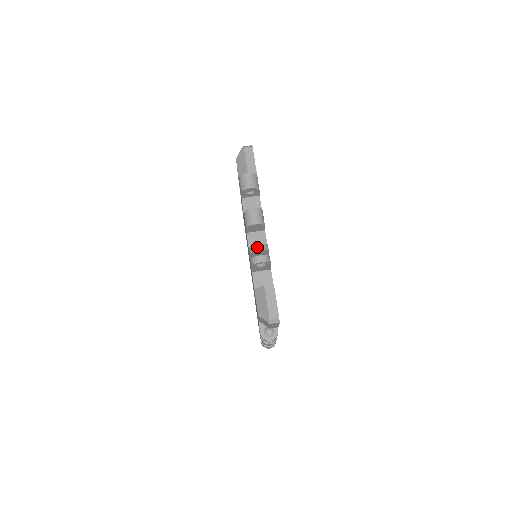
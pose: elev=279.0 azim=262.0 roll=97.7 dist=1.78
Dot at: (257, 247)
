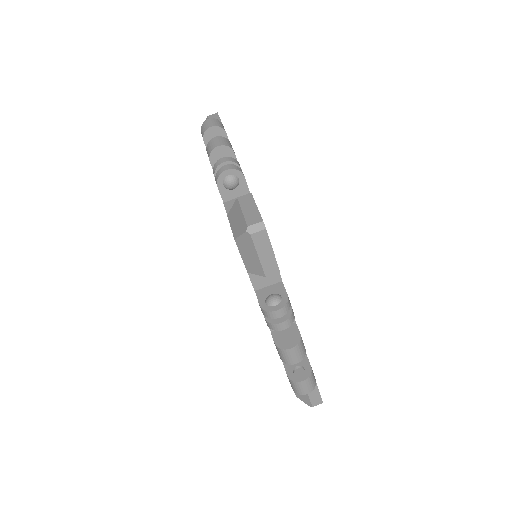
Dot at: (221, 160)
